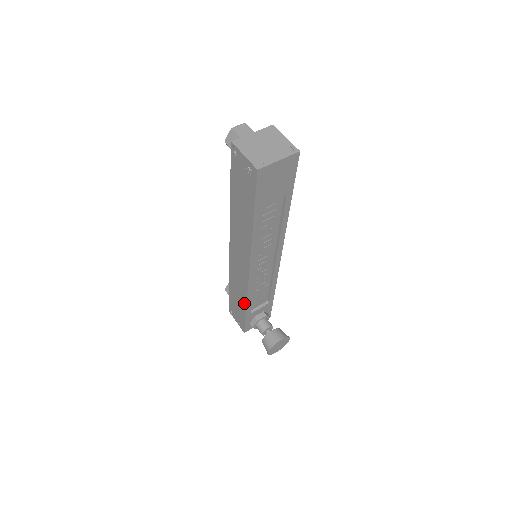
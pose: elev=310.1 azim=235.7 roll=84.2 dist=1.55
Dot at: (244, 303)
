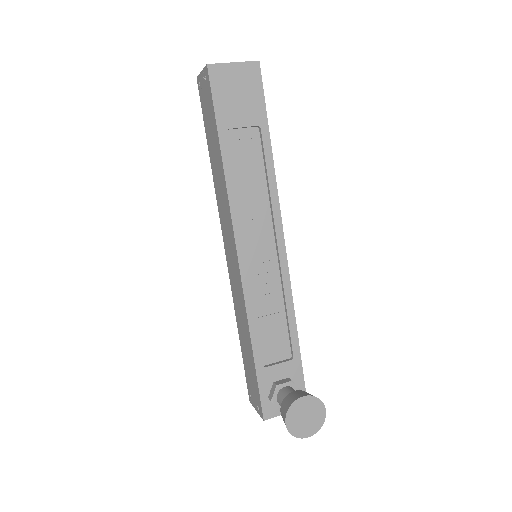
Dot at: (249, 339)
